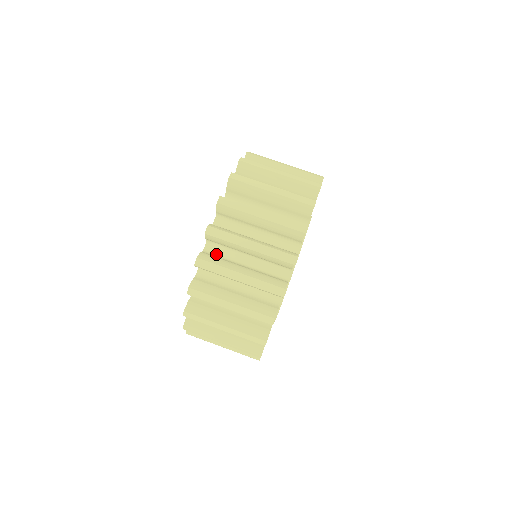
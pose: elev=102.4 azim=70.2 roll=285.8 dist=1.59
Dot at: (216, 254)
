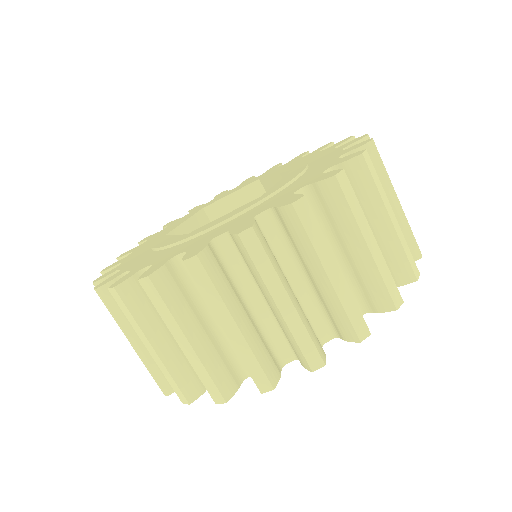
Dot at: (224, 260)
